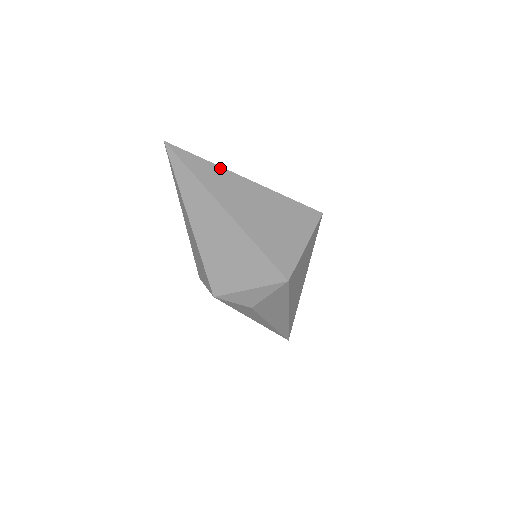
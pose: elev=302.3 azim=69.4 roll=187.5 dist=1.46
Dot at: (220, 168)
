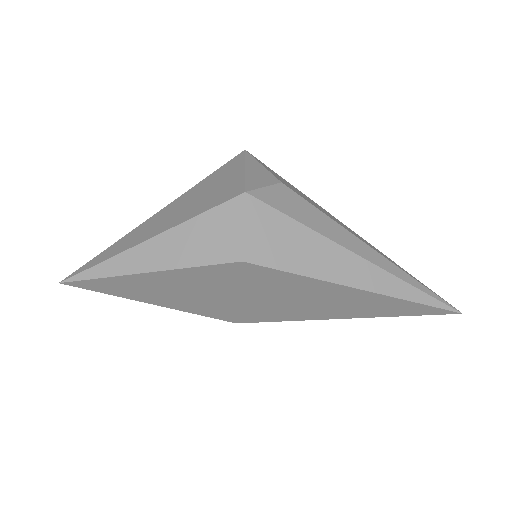
Dot at: occluded
